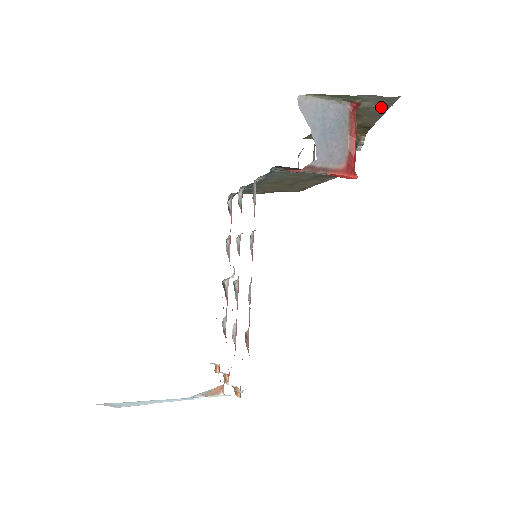
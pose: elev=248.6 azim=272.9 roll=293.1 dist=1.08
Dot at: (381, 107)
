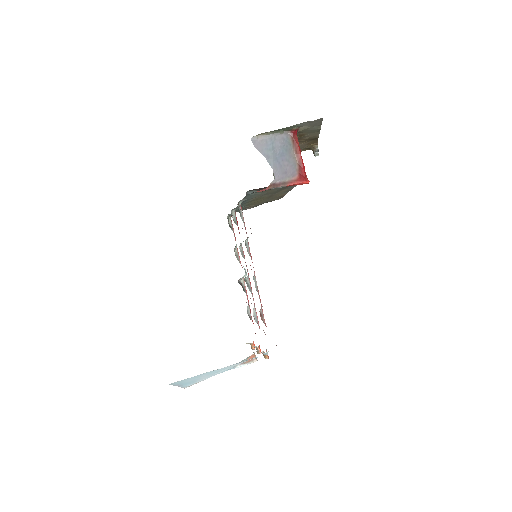
Dot at: (315, 126)
